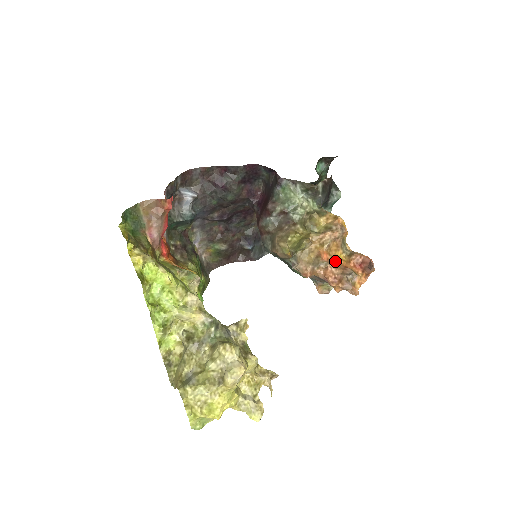
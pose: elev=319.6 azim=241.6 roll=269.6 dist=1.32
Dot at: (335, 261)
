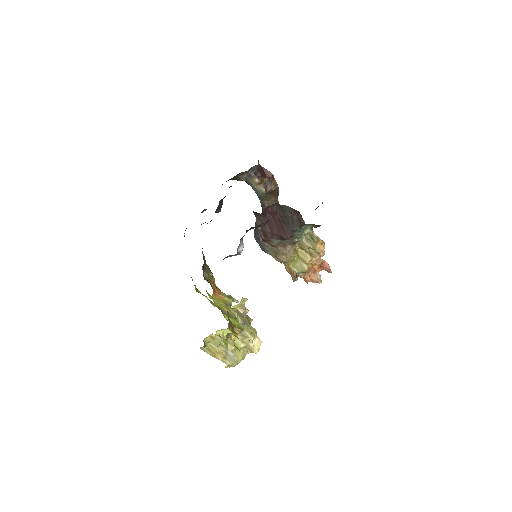
Dot at: (311, 267)
